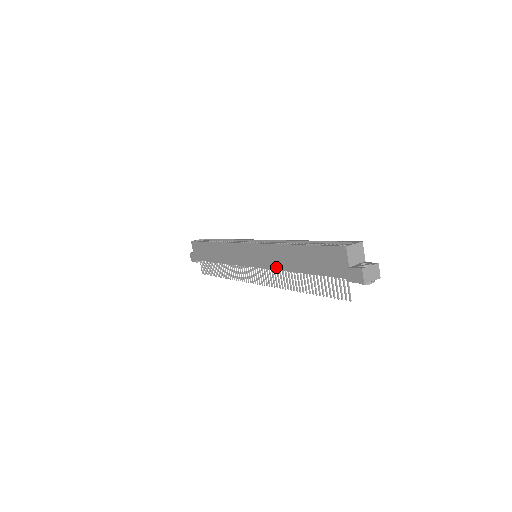
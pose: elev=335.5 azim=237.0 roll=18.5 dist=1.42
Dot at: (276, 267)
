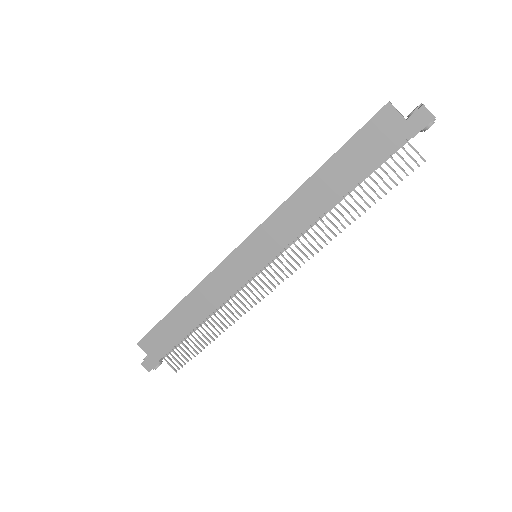
Dot at: (302, 227)
